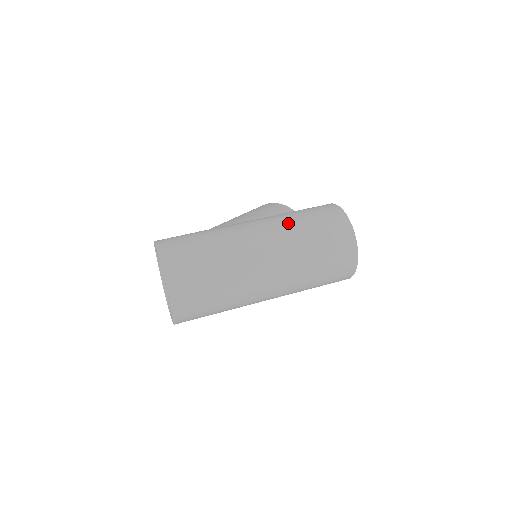
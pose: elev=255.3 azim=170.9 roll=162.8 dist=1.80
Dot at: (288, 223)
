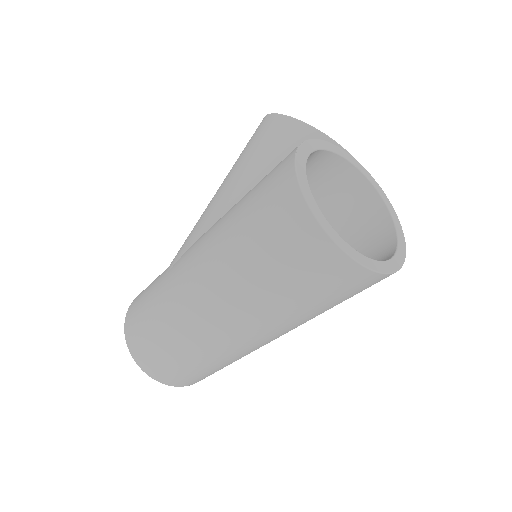
Dot at: (224, 253)
